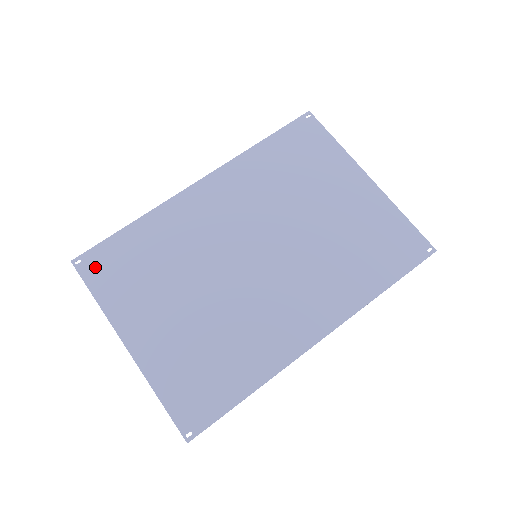
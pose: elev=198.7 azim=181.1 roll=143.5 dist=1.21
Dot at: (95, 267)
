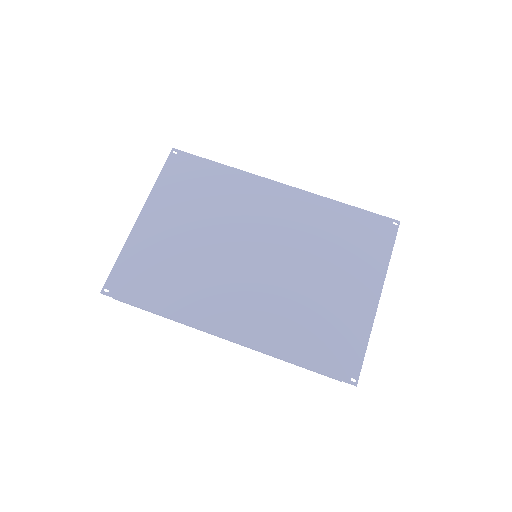
Dot at: (179, 164)
